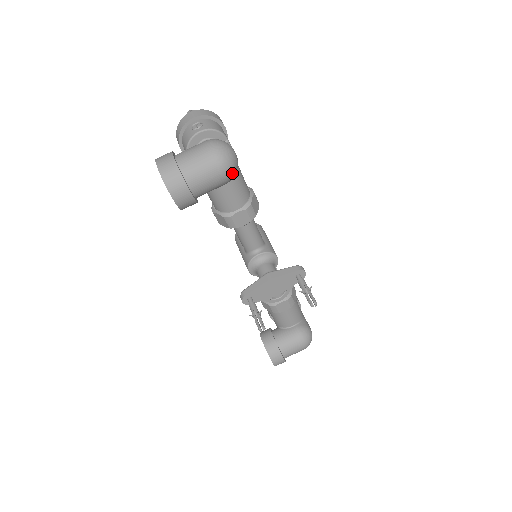
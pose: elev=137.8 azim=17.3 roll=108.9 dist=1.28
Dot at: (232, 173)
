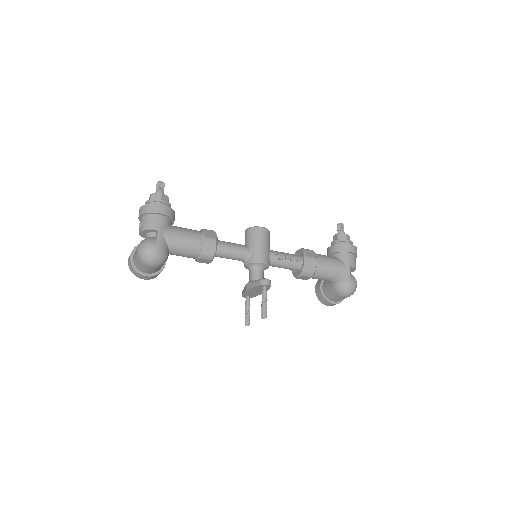
Dot at: (158, 263)
